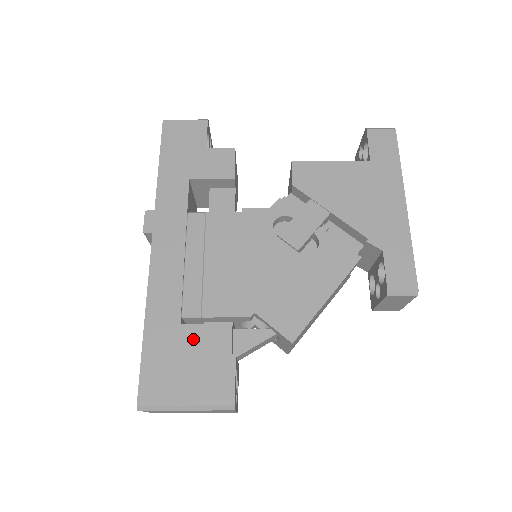
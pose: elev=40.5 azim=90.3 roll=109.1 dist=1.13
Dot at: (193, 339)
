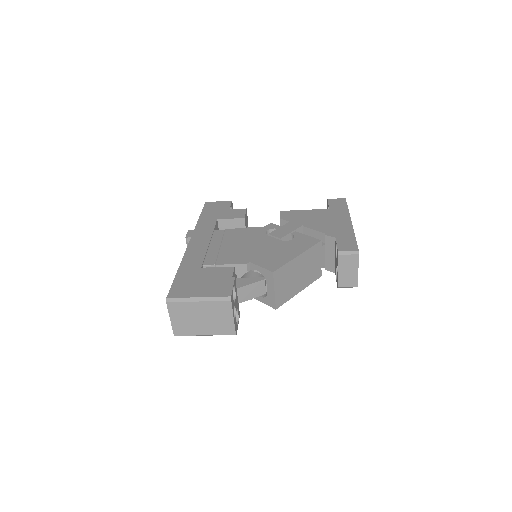
Dot at: (208, 272)
